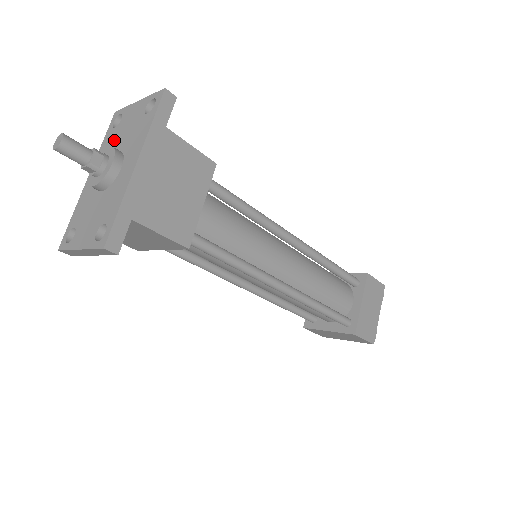
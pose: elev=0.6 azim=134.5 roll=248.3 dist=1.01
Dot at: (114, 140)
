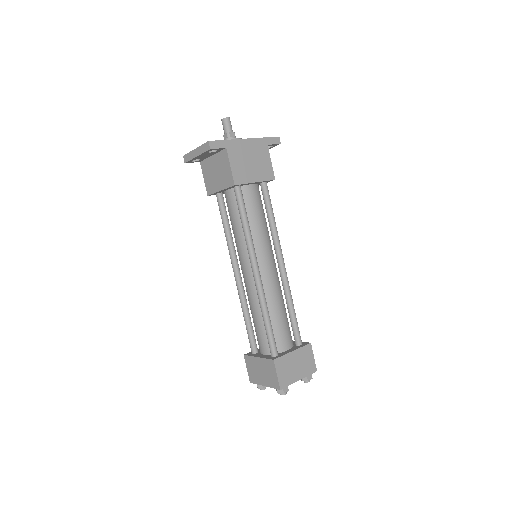
Dot at: occluded
